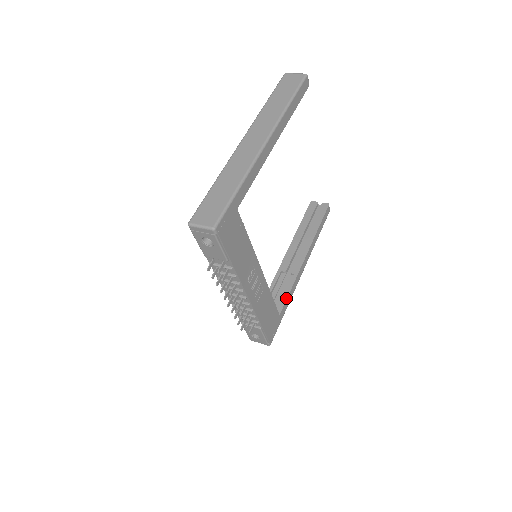
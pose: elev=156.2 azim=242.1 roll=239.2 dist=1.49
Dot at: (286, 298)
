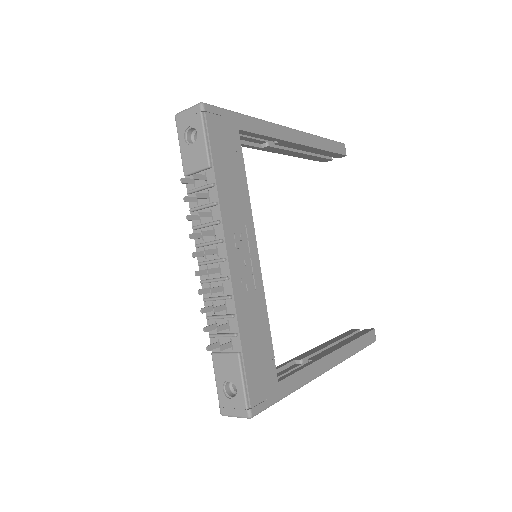
Dot at: (294, 372)
